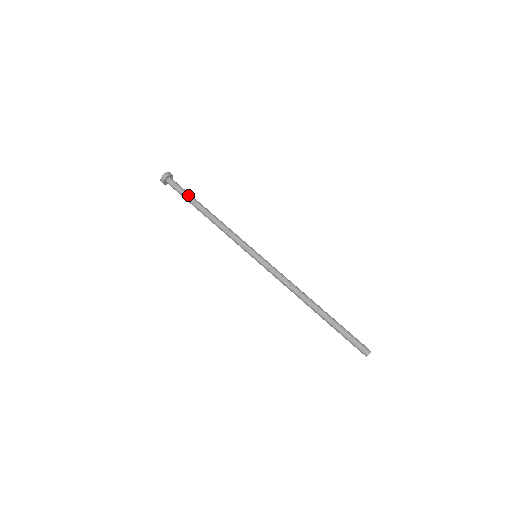
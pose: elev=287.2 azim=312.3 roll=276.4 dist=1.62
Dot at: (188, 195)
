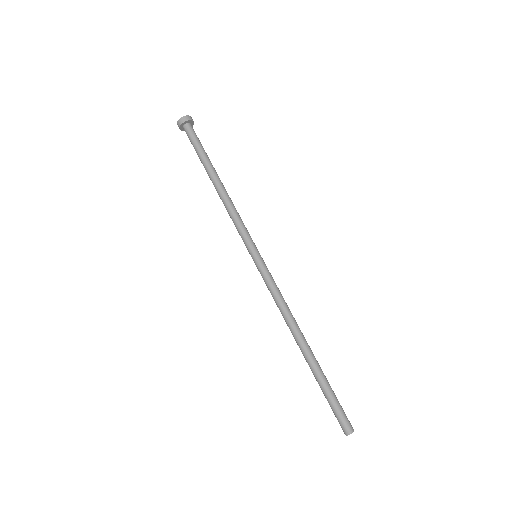
Dot at: (200, 154)
